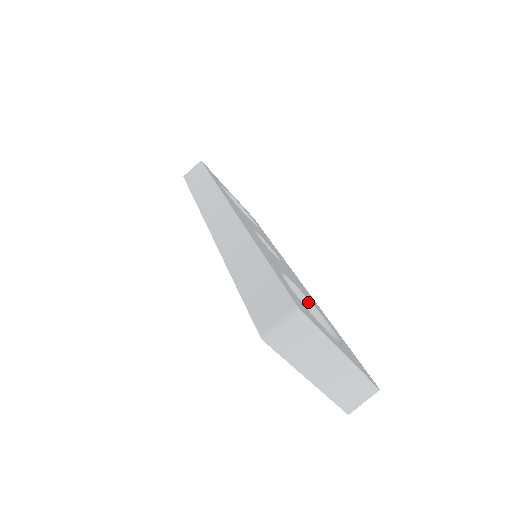
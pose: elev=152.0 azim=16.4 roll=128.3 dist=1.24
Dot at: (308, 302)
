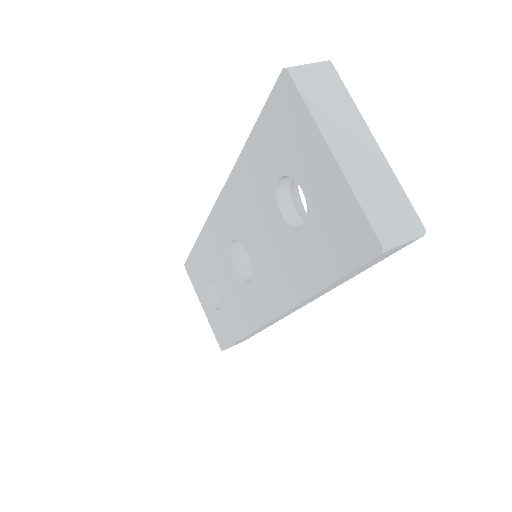
Dot at: occluded
